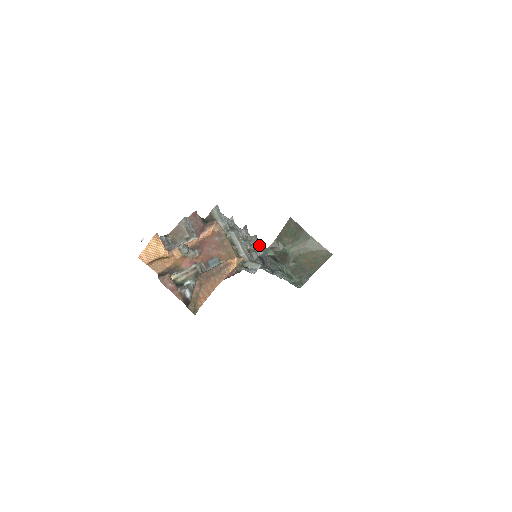
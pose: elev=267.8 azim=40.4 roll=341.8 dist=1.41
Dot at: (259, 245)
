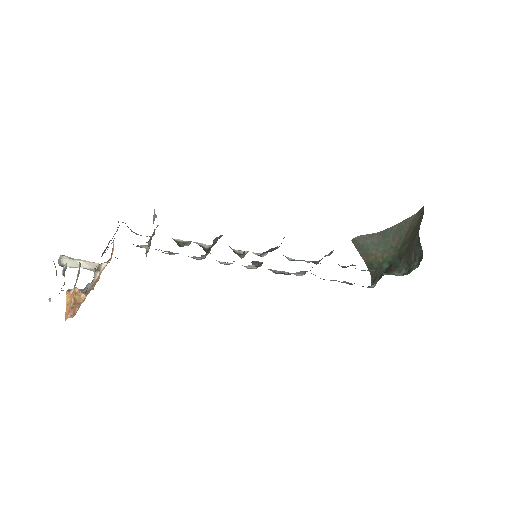
Dot at: occluded
